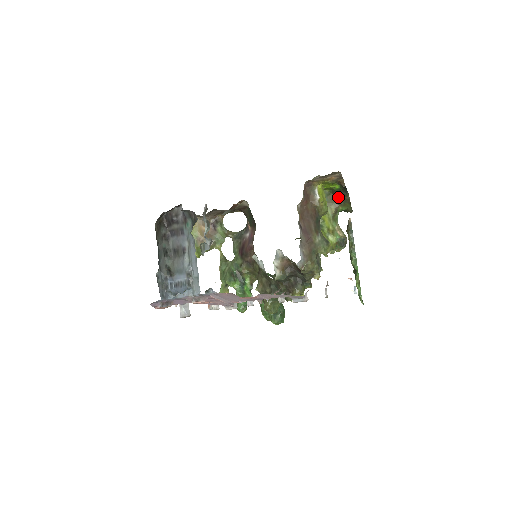
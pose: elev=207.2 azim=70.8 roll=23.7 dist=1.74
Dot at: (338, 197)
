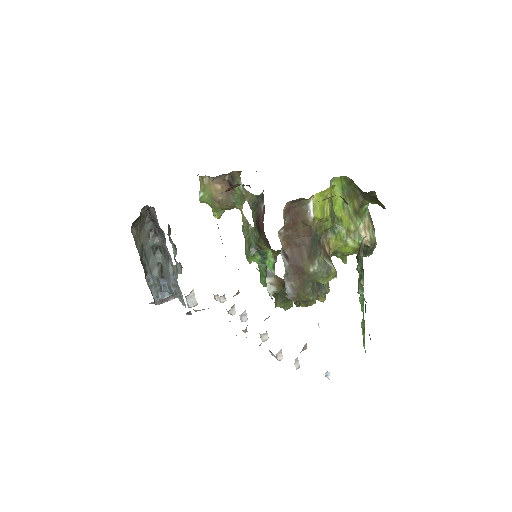
Dot at: (361, 190)
